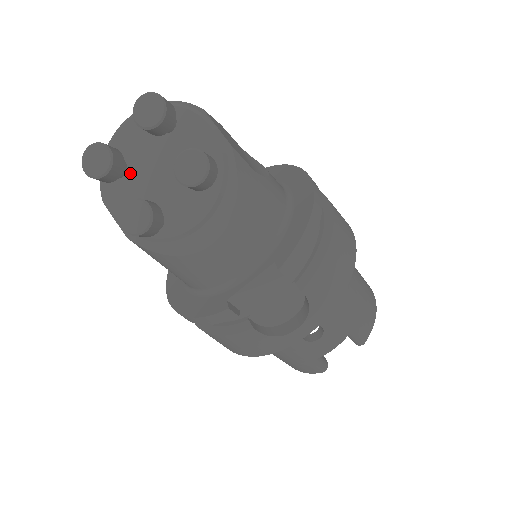
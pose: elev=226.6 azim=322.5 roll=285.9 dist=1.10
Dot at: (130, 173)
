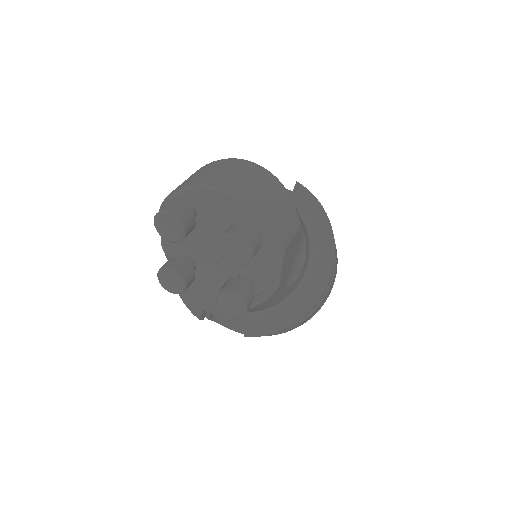
Dot at: occluded
